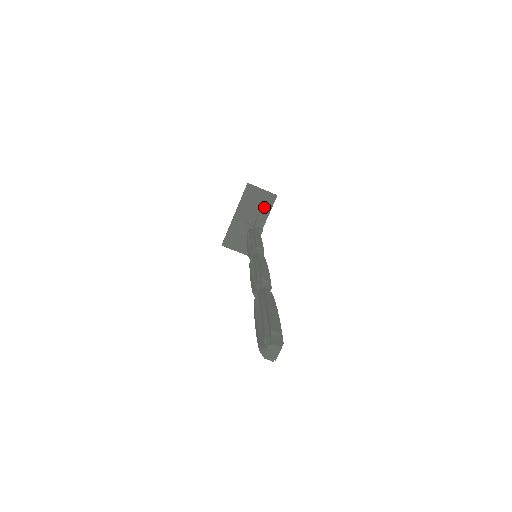
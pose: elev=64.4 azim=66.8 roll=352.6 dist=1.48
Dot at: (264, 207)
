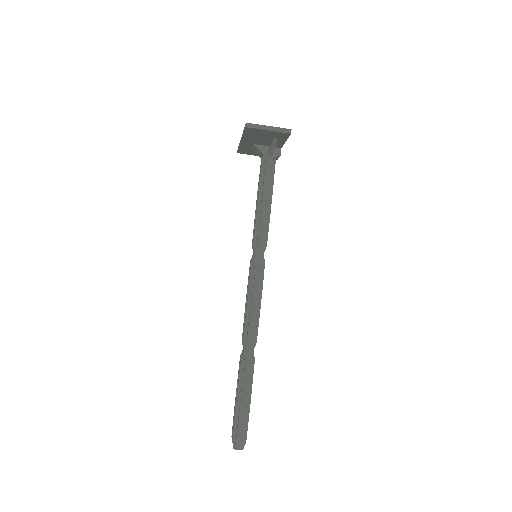
Dot at: (276, 139)
